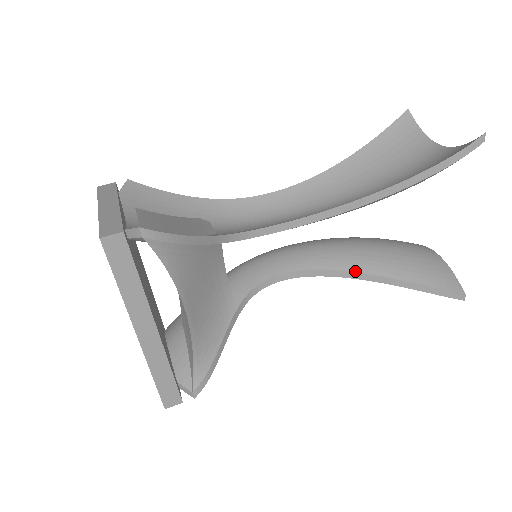
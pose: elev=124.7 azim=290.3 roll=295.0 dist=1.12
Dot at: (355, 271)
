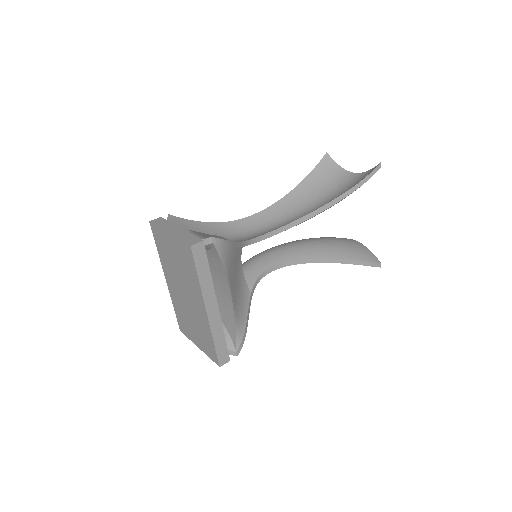
Dot at: (317, 257)
